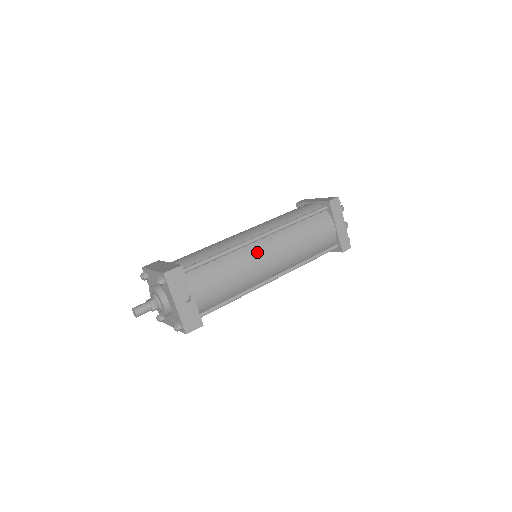
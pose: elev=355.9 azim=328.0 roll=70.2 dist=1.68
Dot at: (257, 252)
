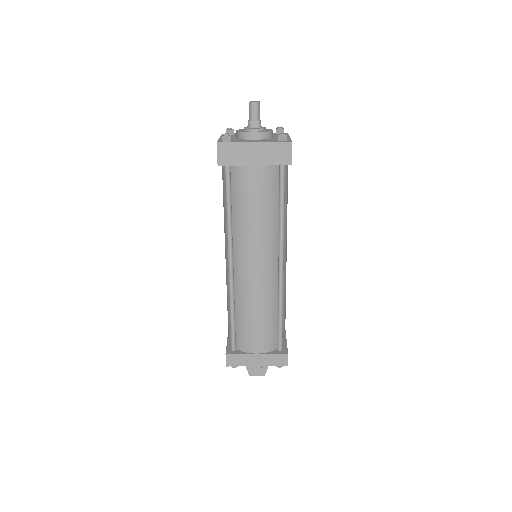
Dot at: occluded
